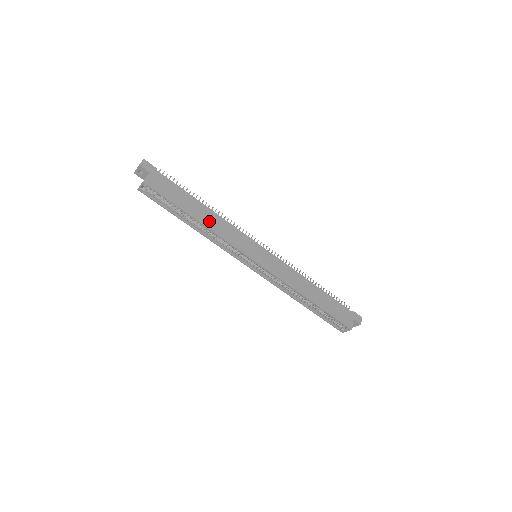
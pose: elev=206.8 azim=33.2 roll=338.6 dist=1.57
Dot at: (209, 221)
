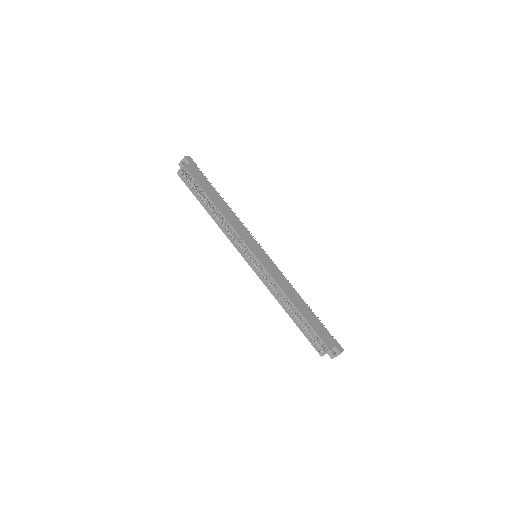
Dot at: (225, 211)
